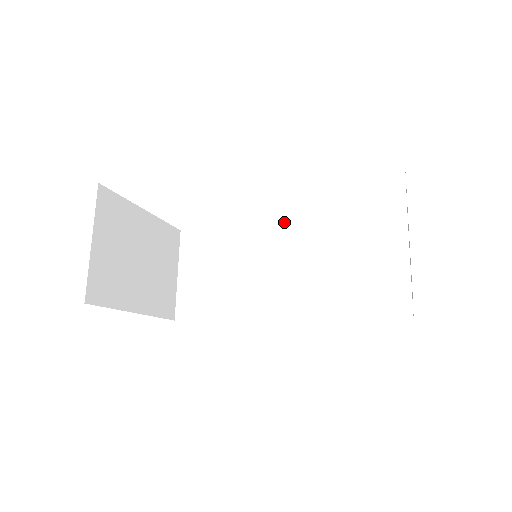
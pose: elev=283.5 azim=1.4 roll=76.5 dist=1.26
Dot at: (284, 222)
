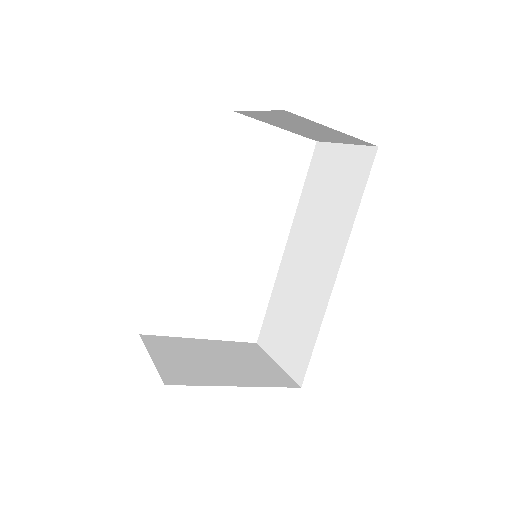
Dot at: (285, 246)
